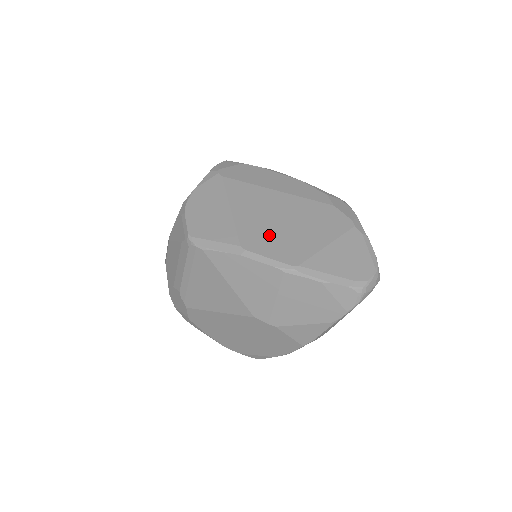
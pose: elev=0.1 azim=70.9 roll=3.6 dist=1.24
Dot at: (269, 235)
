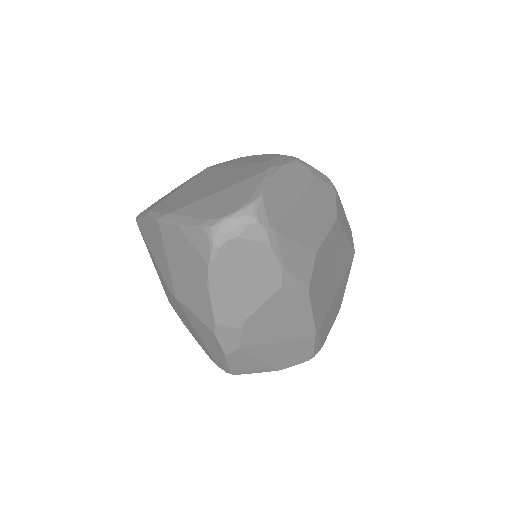
Dot at: (181, 197)
